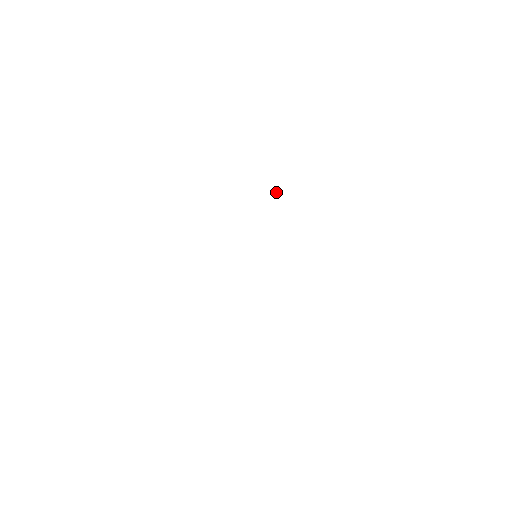
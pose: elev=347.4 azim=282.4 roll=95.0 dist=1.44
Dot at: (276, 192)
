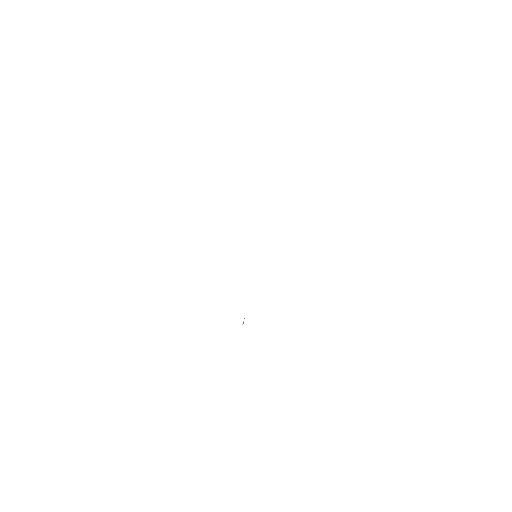
Dot at: (243, 321)
